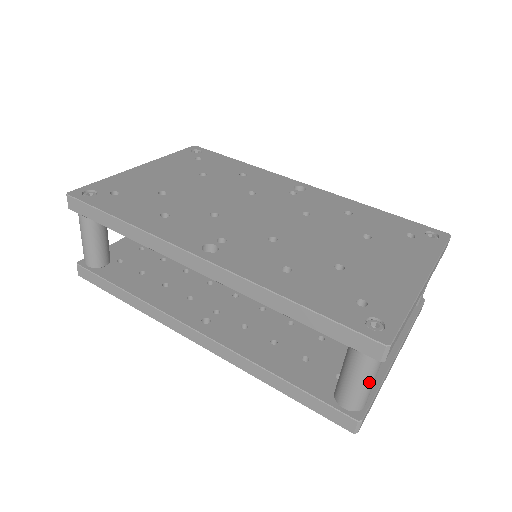
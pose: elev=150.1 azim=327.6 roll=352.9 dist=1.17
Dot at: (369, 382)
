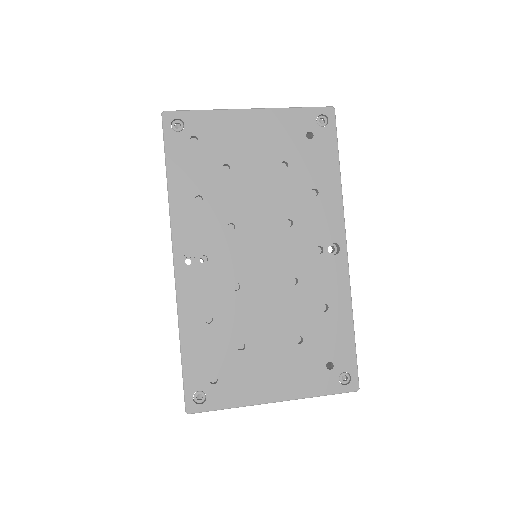
Dot at: occluded
